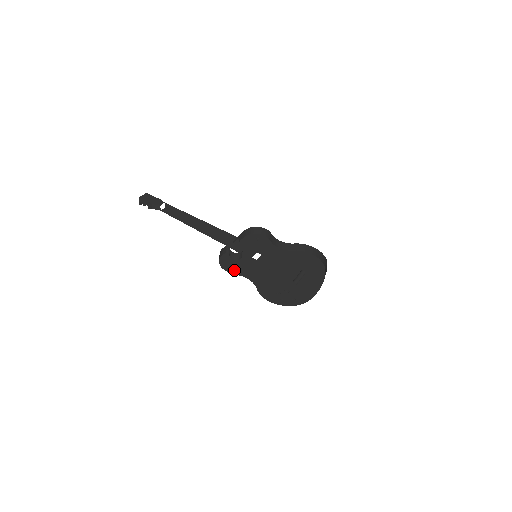
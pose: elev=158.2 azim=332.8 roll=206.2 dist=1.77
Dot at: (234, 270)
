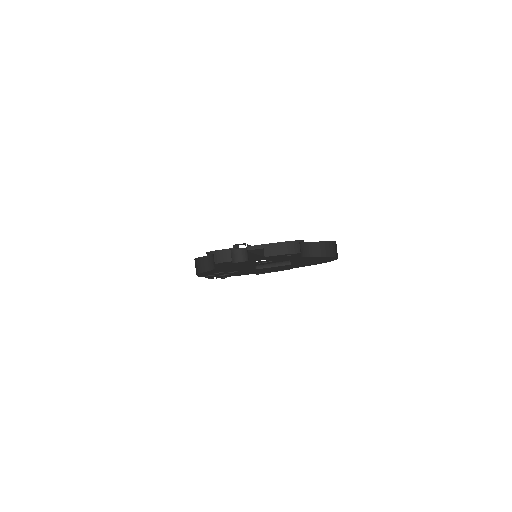
Dot at: (217, 265)
